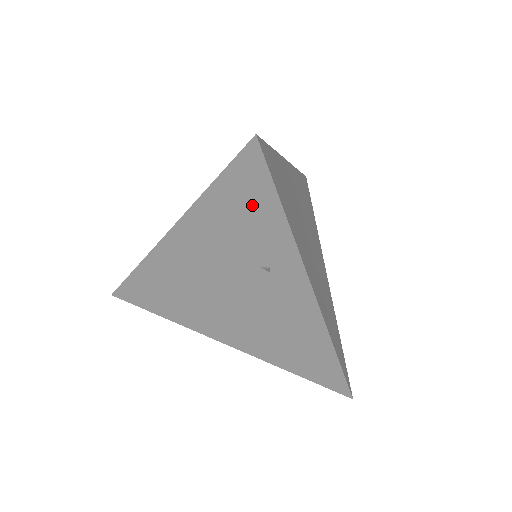
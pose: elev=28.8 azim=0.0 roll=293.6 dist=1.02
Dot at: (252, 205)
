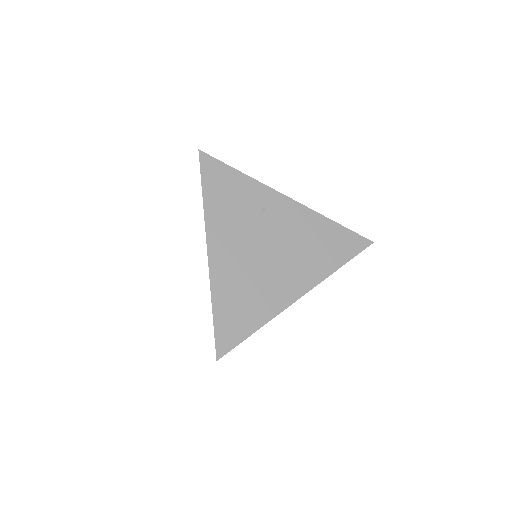
Dot at: (226, 183)
